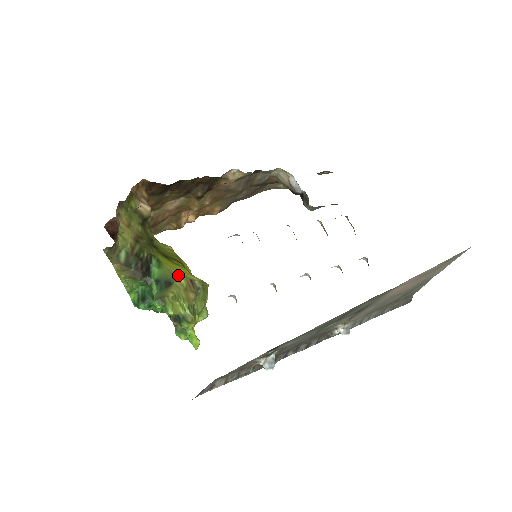
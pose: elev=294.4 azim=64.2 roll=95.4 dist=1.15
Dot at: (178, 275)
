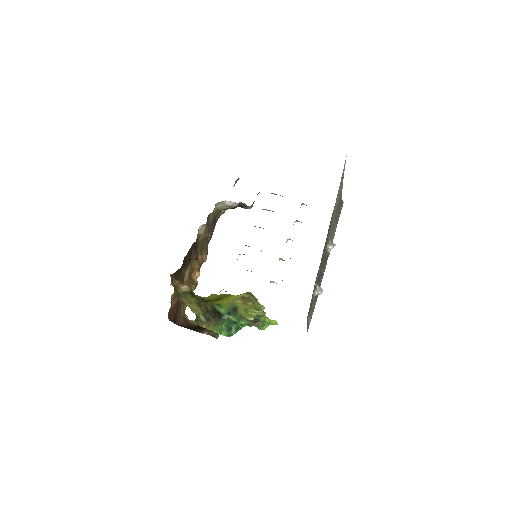
Dot at: (234, 301)
